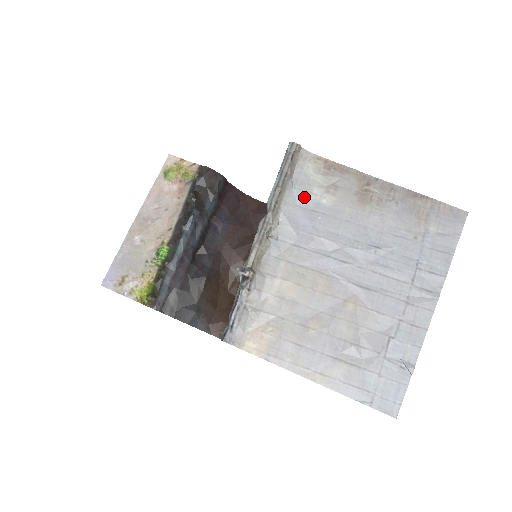
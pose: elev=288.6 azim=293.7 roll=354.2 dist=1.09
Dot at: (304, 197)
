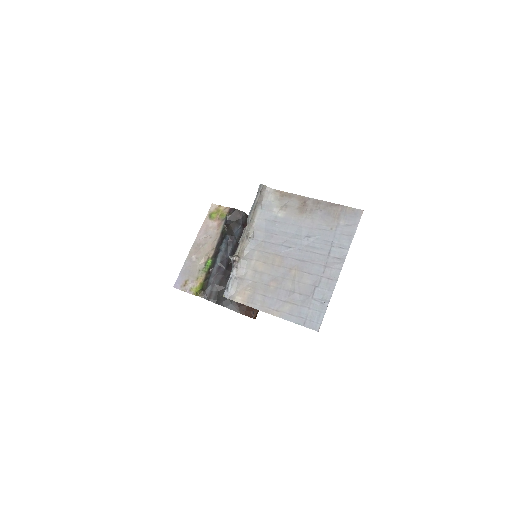
Dot at: (268, 214)
